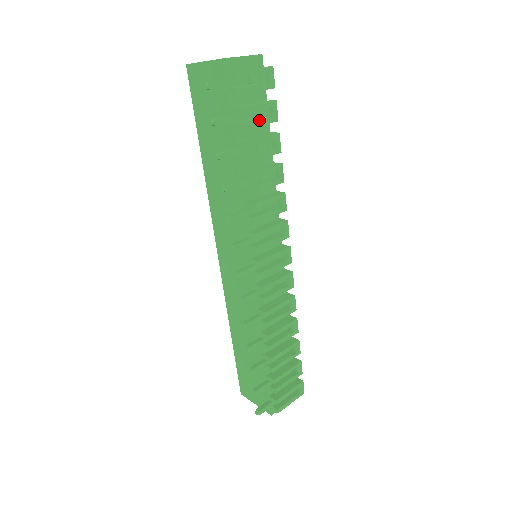
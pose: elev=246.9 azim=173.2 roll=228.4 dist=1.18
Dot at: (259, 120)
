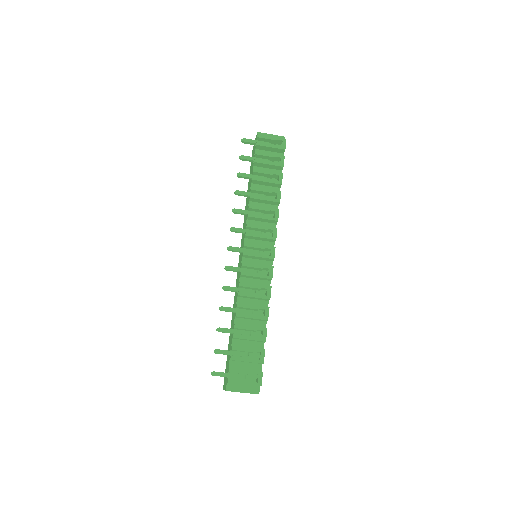
Dot at: (269, 162)
